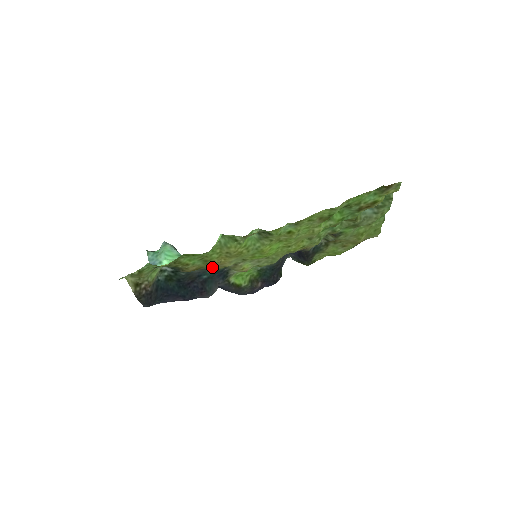
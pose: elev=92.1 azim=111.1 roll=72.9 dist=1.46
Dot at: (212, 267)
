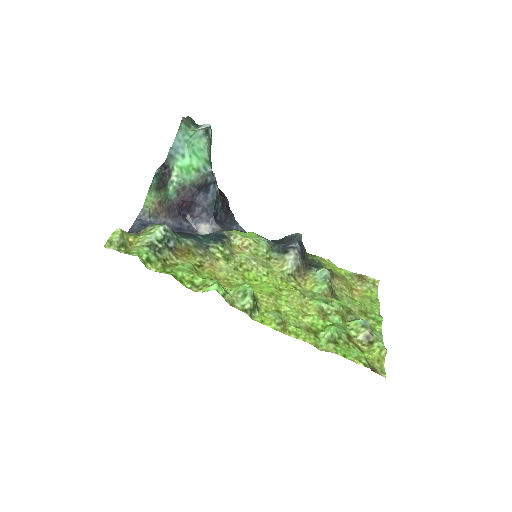
Dot at: (206, 253)
